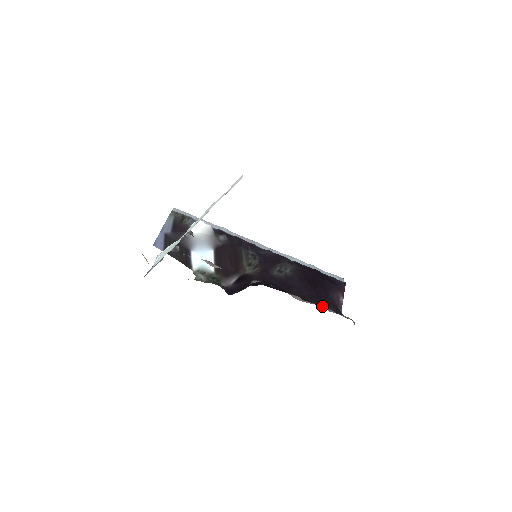
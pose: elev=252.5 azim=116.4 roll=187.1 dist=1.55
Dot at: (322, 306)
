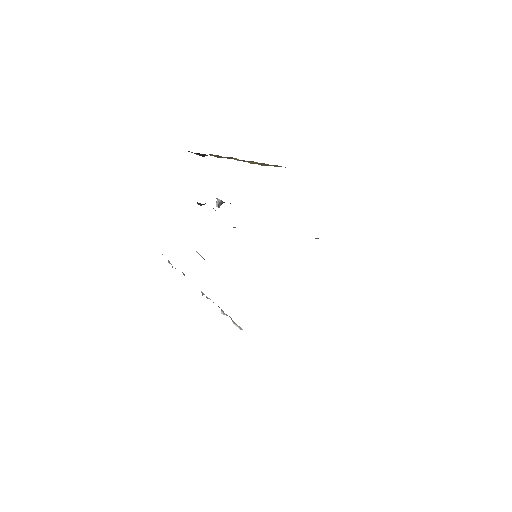
Dot at: occluded
